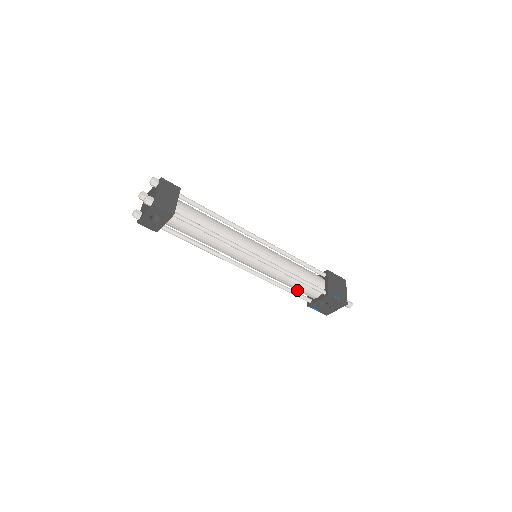
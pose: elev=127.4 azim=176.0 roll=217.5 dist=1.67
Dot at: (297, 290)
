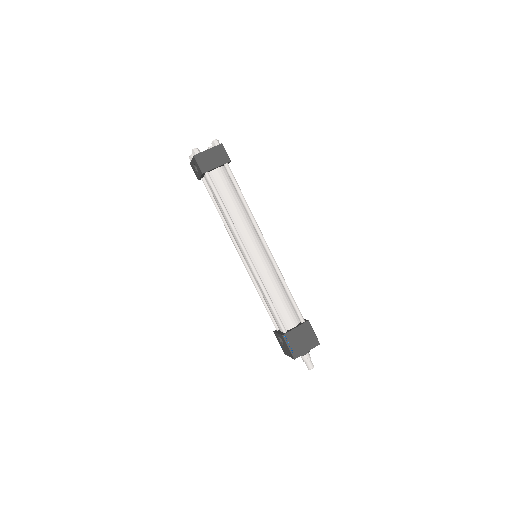
Dot at: occluded
